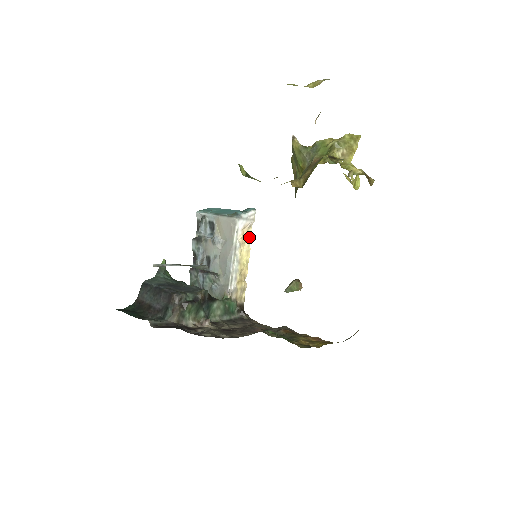
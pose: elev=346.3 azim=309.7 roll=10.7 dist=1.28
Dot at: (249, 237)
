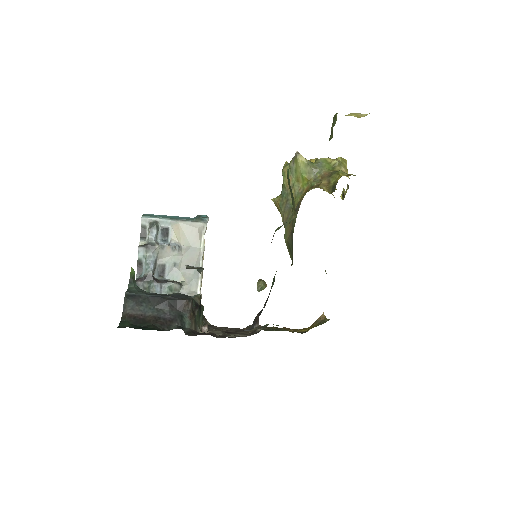
Dot at: (204, 243)
